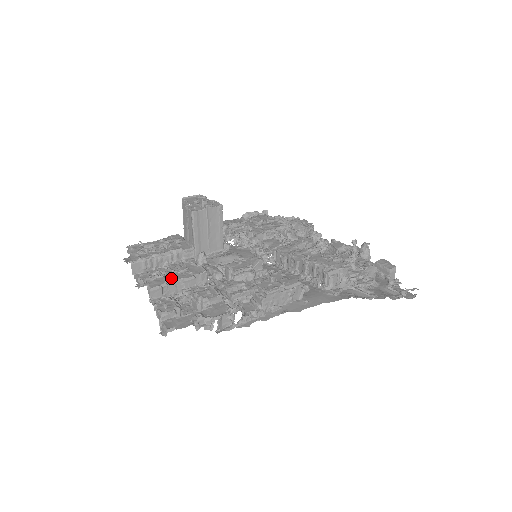
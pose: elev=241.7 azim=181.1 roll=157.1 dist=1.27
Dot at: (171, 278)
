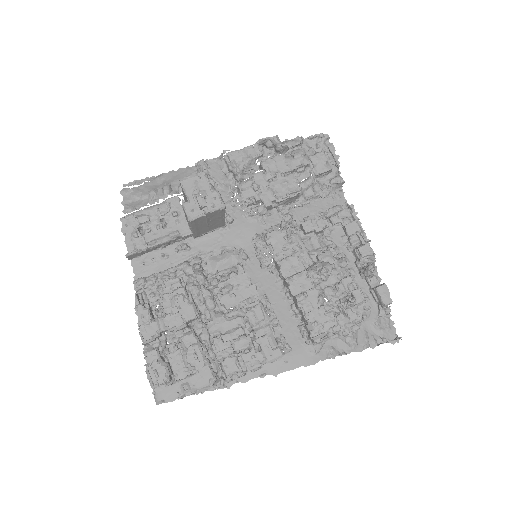
Dot at: (163, 325)
